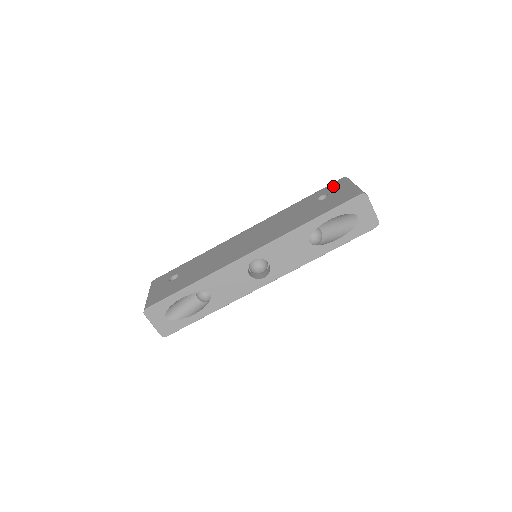
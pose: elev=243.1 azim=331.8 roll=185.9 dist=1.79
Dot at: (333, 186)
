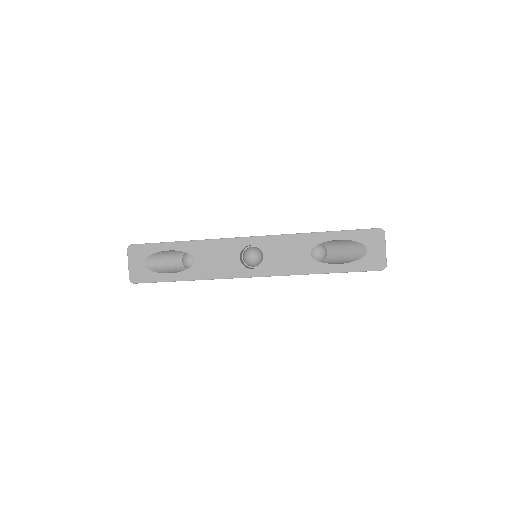
Dot at: occluded
